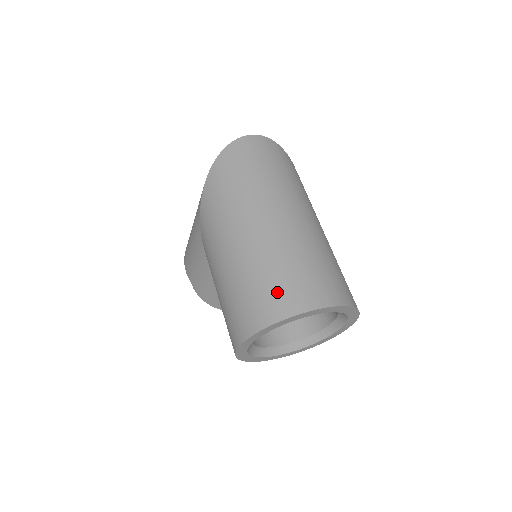
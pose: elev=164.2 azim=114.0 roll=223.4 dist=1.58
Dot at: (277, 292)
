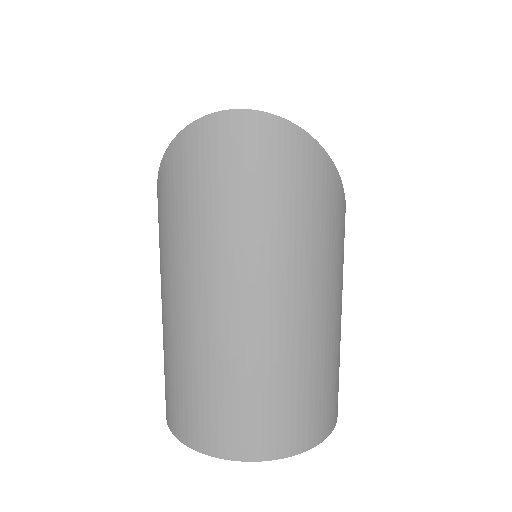
Dot at: (191, 412)
